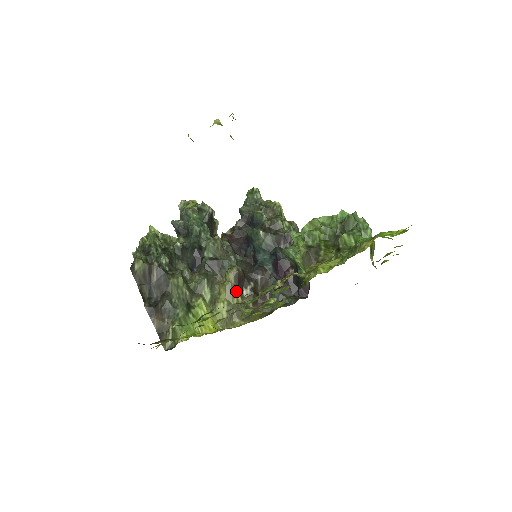
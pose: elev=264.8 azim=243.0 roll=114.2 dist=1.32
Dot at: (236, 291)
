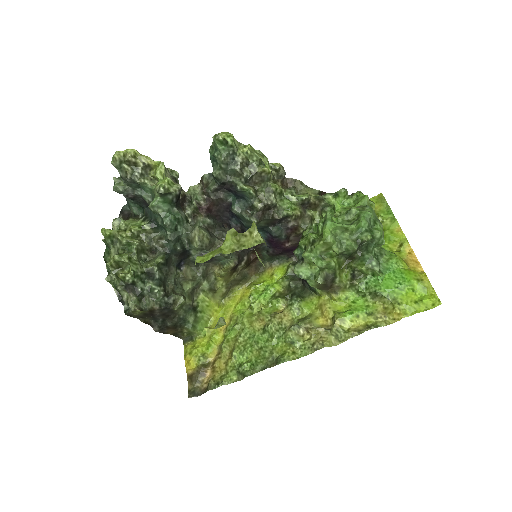
Dot at: (232, 273)
